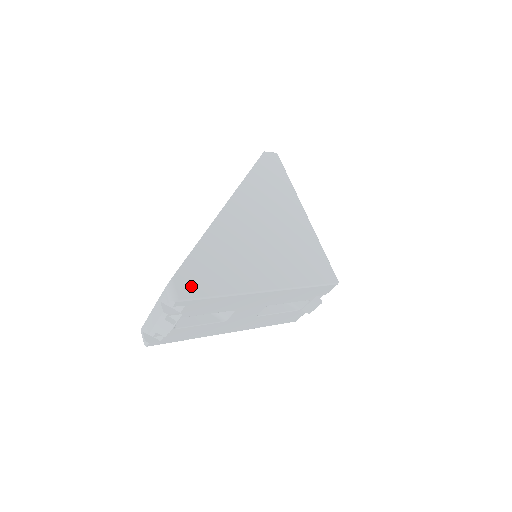
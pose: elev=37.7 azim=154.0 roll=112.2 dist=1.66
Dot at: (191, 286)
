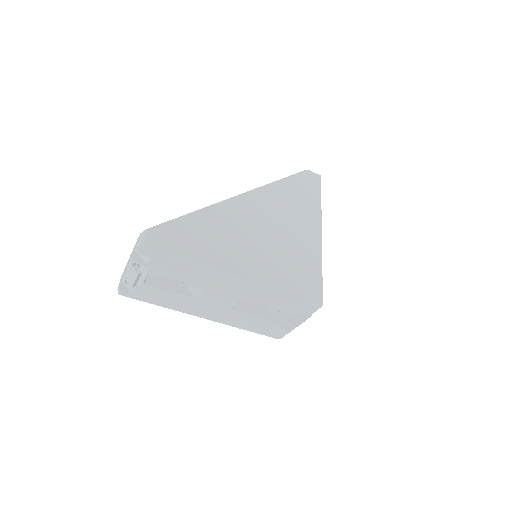
Dot at: (163, 242)
